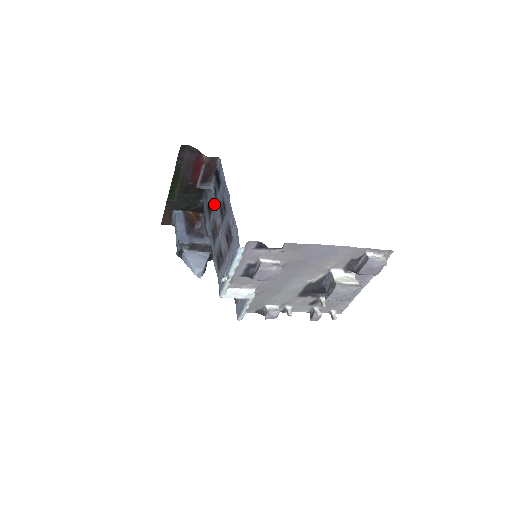
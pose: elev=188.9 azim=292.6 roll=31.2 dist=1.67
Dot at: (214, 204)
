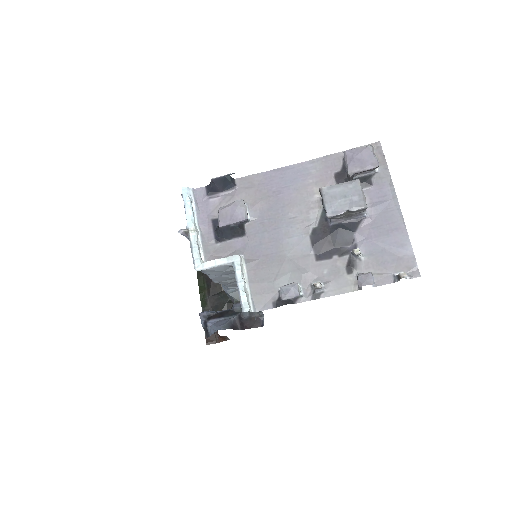
Dot at: occluded
